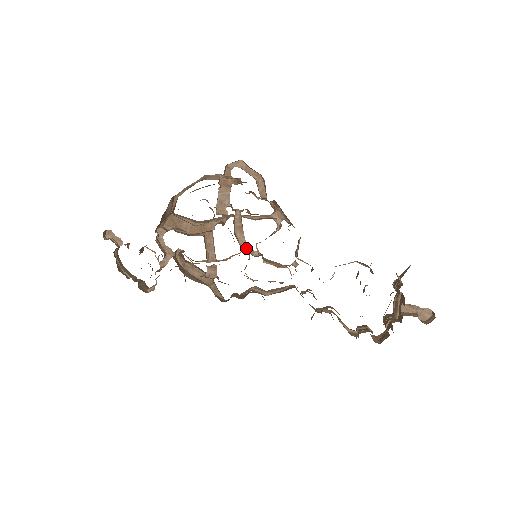
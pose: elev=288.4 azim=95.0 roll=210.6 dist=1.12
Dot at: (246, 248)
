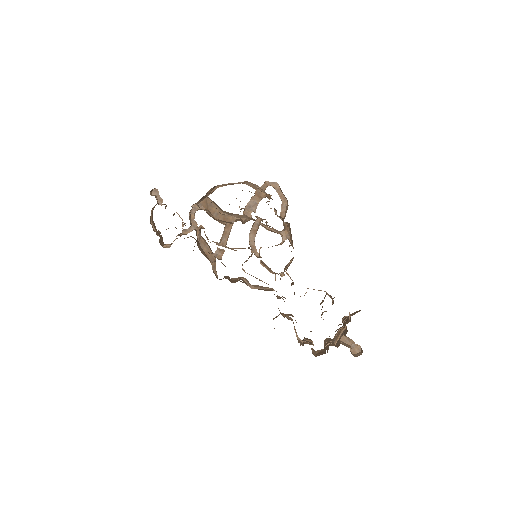
Dot at: (252, 247)
